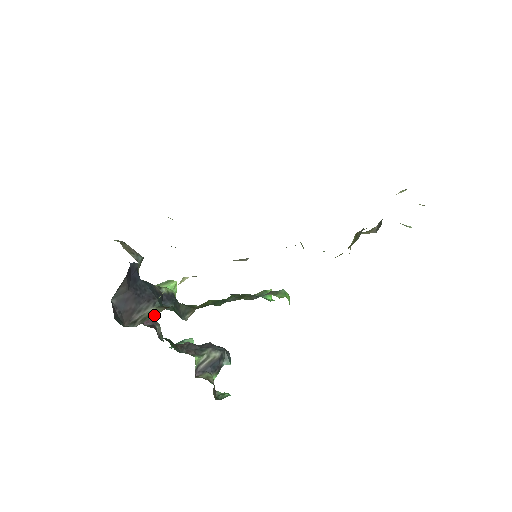
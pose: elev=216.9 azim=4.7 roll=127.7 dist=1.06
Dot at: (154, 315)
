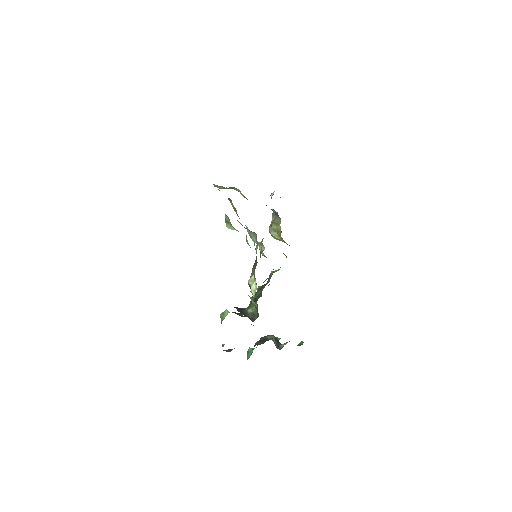
Dot at: occluded
